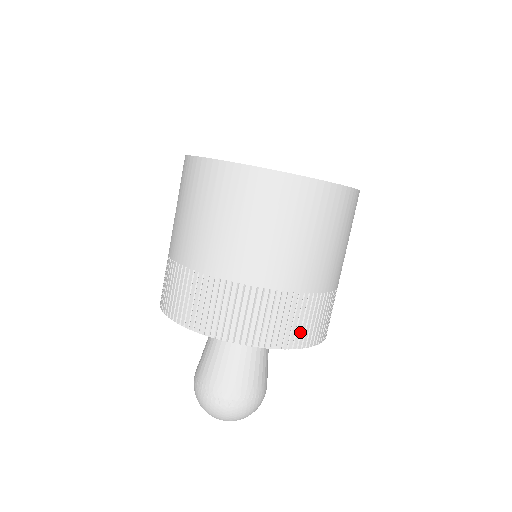
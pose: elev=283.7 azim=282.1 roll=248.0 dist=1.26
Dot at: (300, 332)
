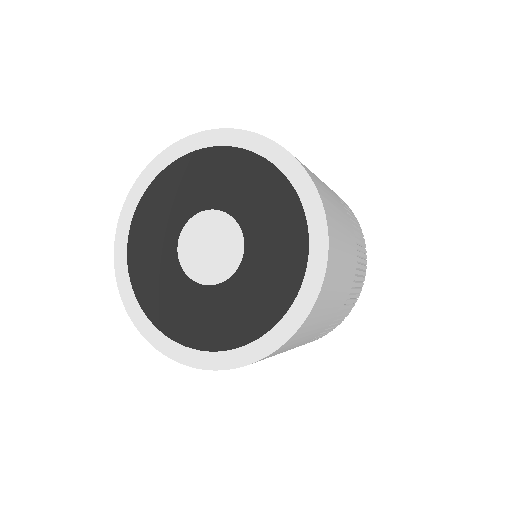
Dot at: (359, 288)
